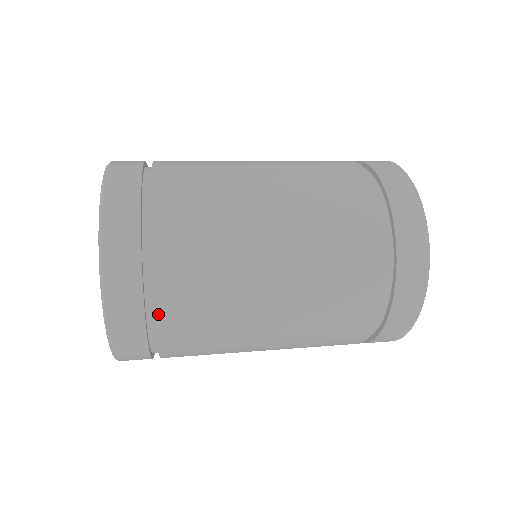
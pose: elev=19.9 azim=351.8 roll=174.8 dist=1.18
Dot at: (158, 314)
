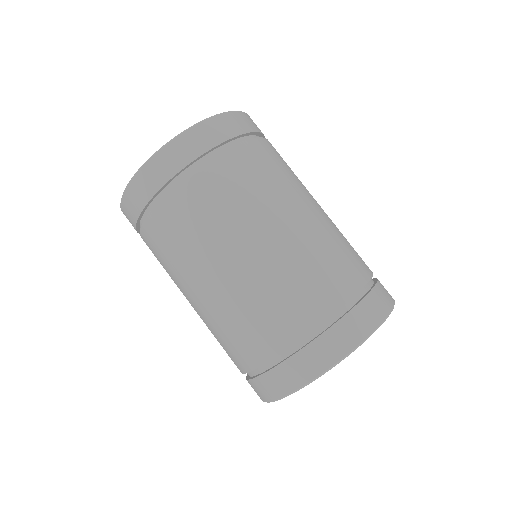
Dot at: occluded
